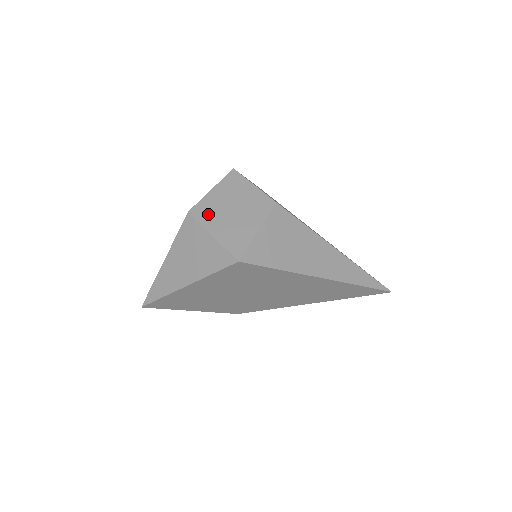
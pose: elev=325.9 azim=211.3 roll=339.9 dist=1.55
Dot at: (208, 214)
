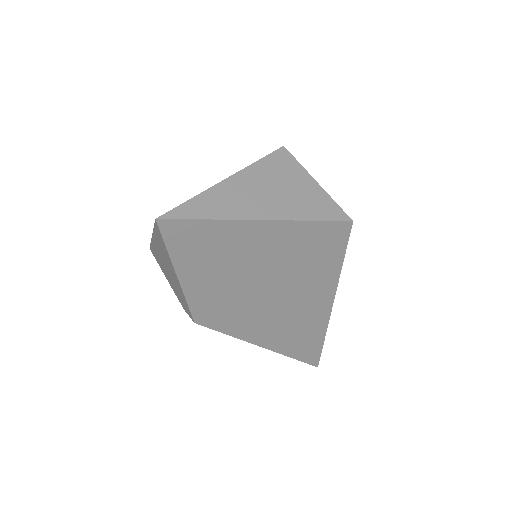
Dot at: occluded
